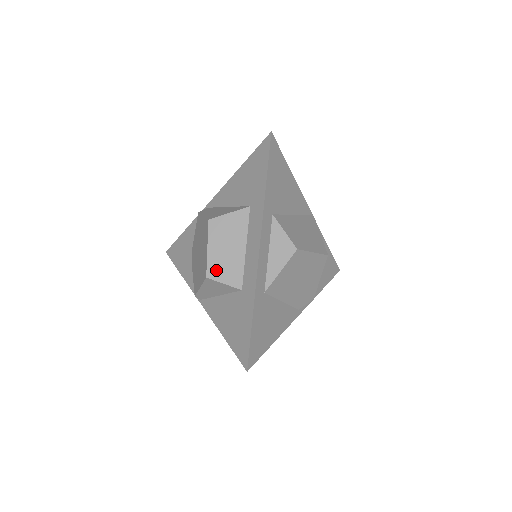
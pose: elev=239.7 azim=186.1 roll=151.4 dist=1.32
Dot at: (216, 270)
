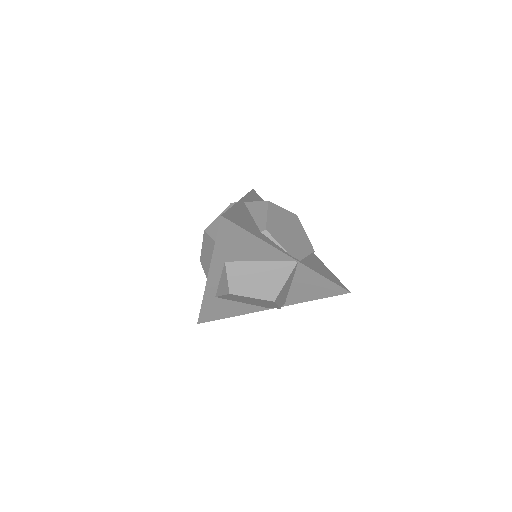
Dot at: (203, 262)
